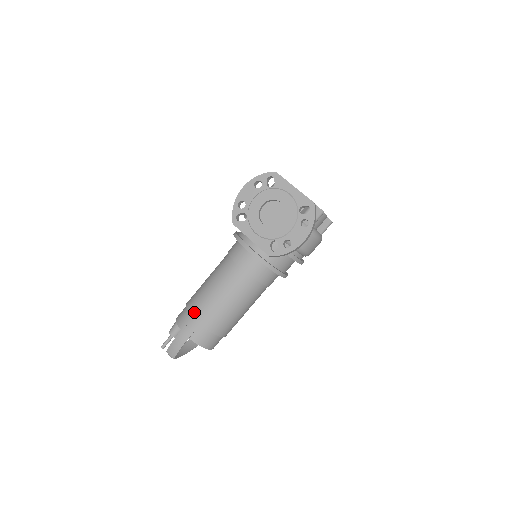
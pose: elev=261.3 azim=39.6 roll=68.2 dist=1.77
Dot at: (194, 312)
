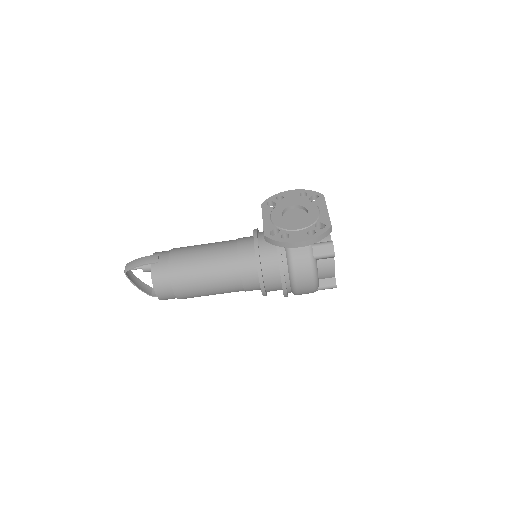
Dot at: (174, 251)
